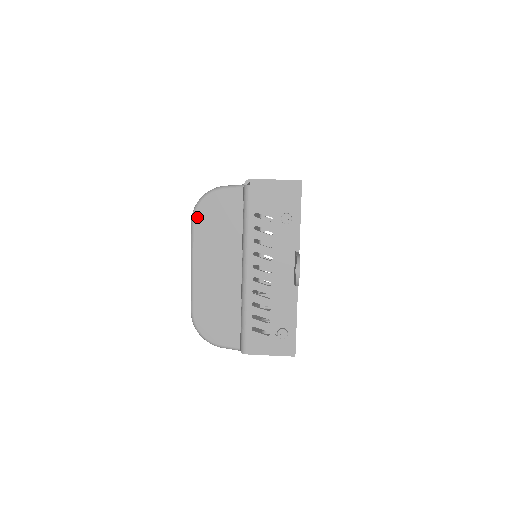
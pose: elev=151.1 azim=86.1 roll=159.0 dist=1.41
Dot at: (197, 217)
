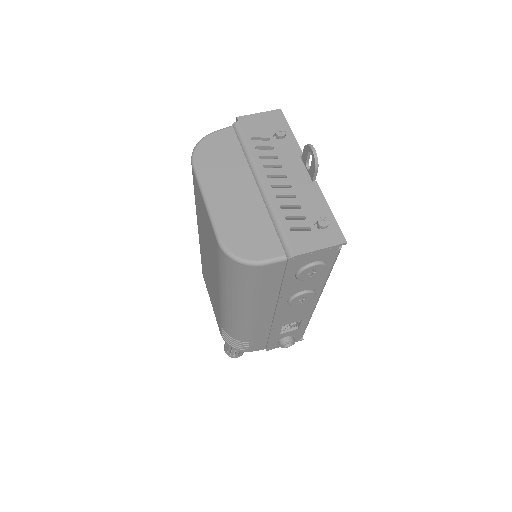
Dot at: (197, 158)
